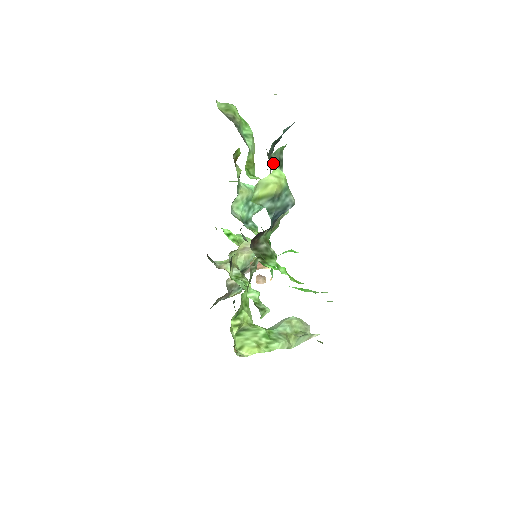
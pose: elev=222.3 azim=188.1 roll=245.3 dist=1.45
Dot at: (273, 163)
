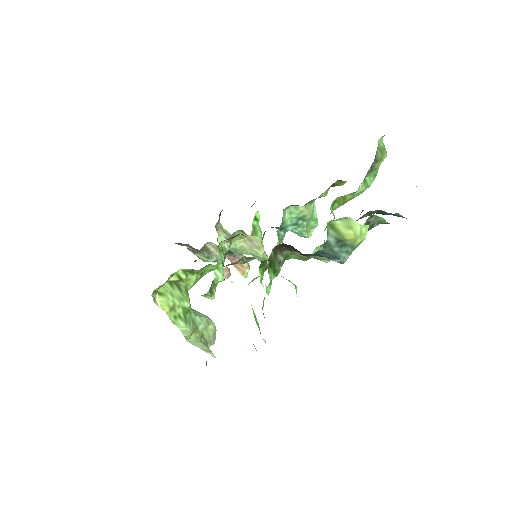
Dot at: (367, 221)
